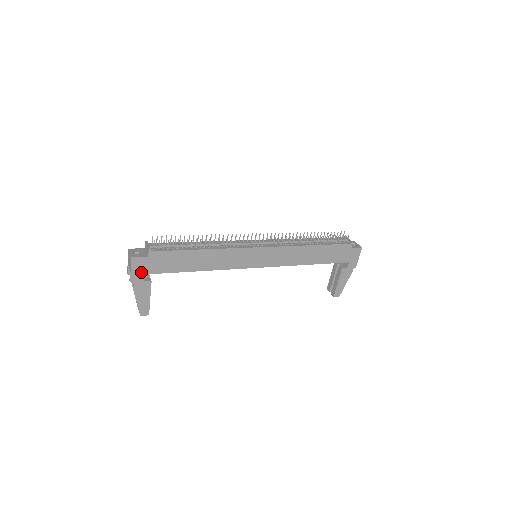
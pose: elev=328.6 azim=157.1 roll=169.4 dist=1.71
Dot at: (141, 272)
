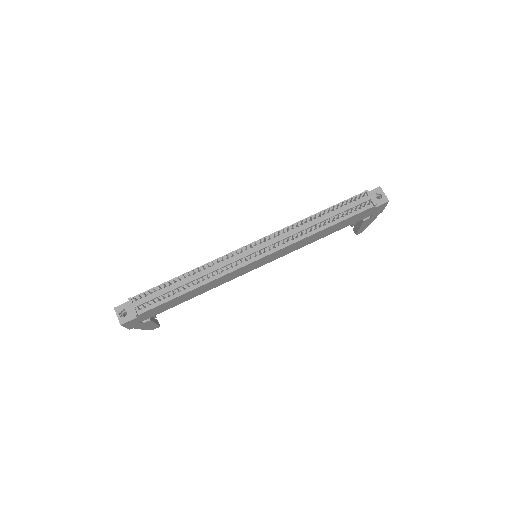
Dot at: (136, 323)
